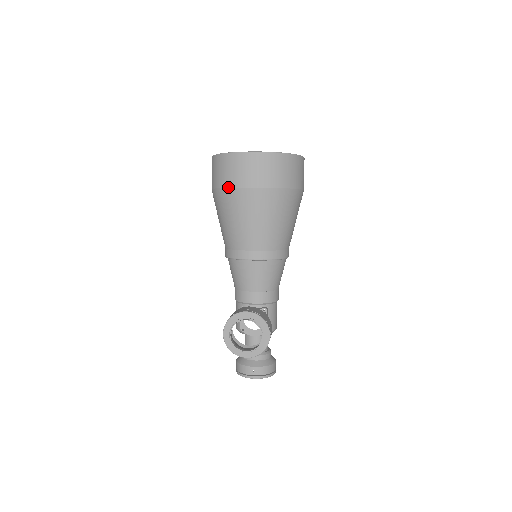
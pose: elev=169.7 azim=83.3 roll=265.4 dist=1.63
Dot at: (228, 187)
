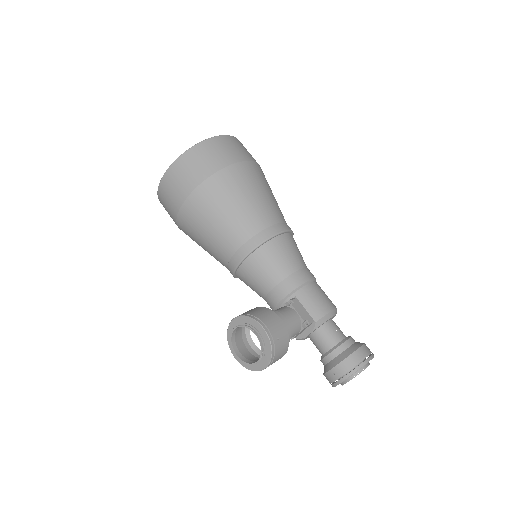
Dot at: (176, 221)
